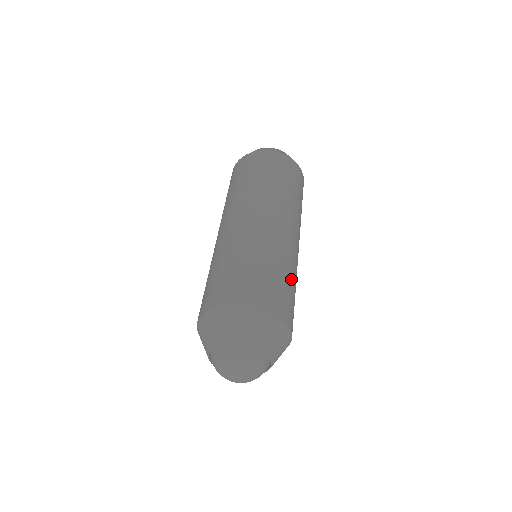
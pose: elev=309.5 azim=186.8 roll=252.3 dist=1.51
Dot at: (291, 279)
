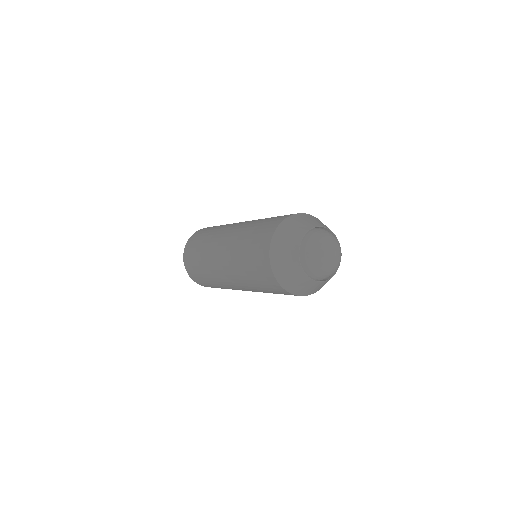
Dot at: occluded
